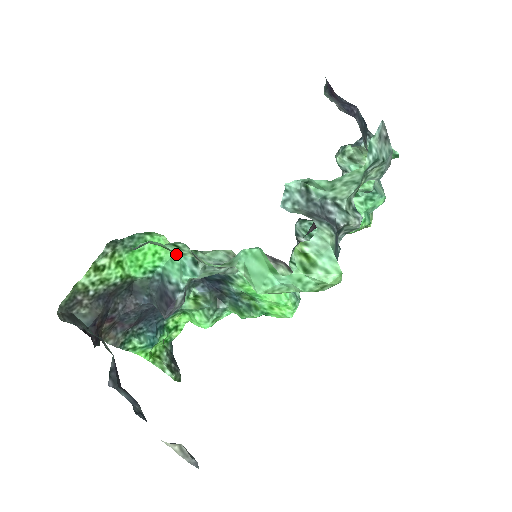
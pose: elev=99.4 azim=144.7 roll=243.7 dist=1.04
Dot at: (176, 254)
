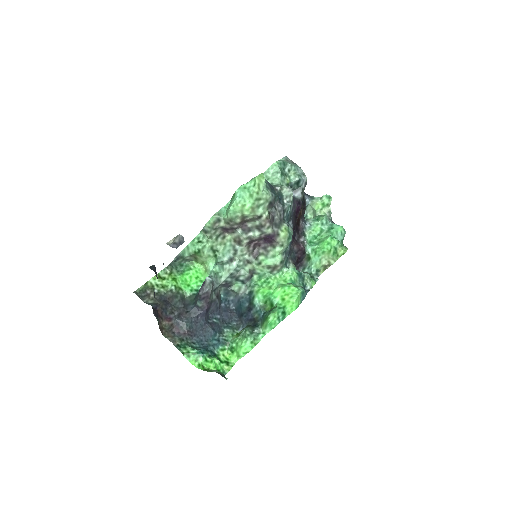
Dot at: occluded
